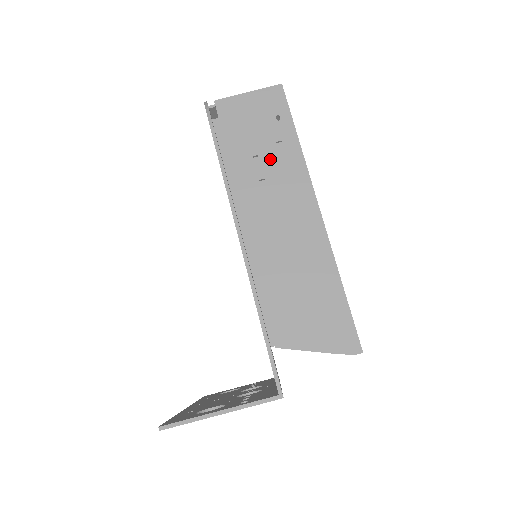
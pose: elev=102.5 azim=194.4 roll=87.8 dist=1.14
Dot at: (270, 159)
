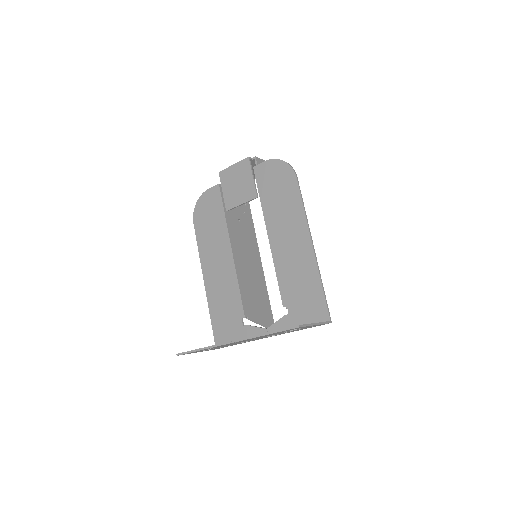
Dot at: occluded
